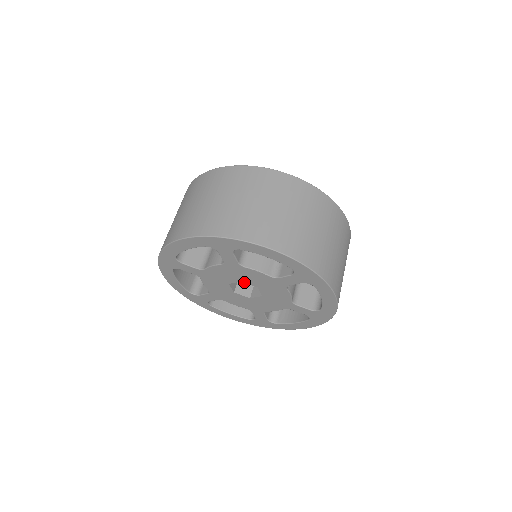
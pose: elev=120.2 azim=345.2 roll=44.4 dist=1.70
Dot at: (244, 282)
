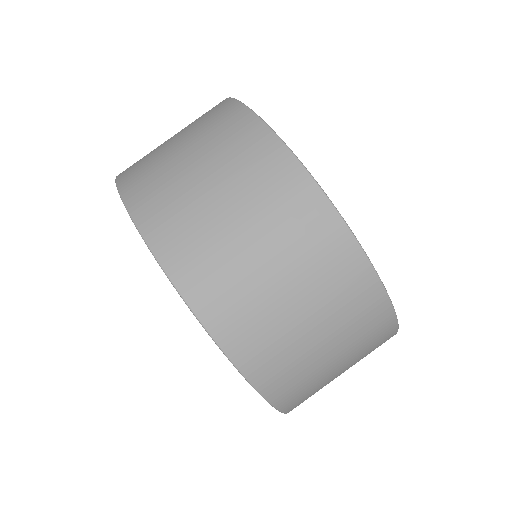
Dot at: occluded
